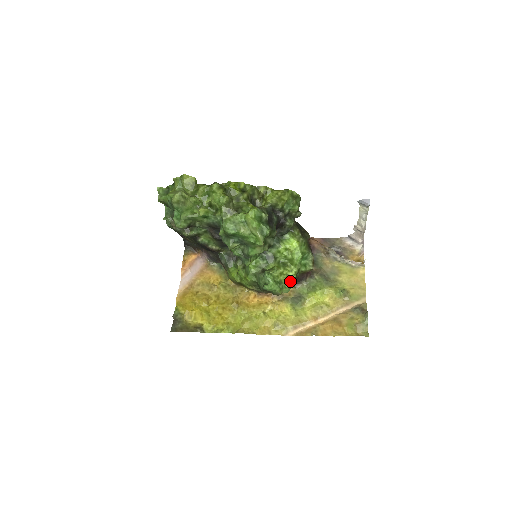
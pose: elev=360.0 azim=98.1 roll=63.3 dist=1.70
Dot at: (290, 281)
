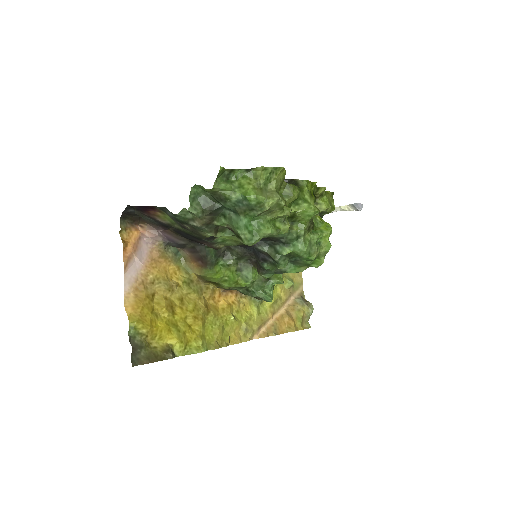
Dot at: occluded
